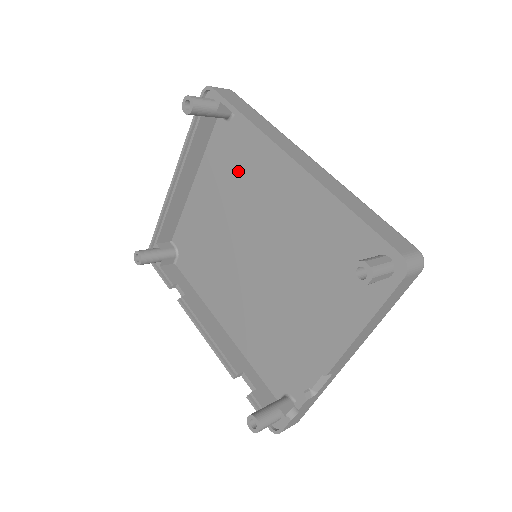
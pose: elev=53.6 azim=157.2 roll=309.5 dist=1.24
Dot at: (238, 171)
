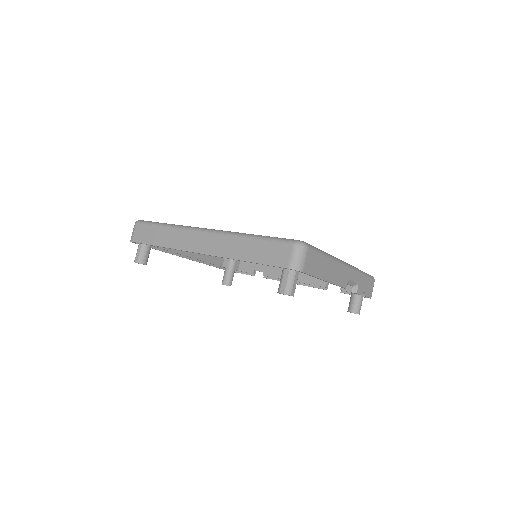
Dot at: occluded
